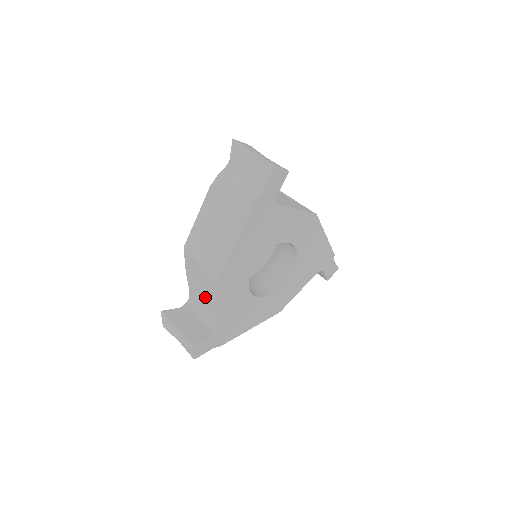
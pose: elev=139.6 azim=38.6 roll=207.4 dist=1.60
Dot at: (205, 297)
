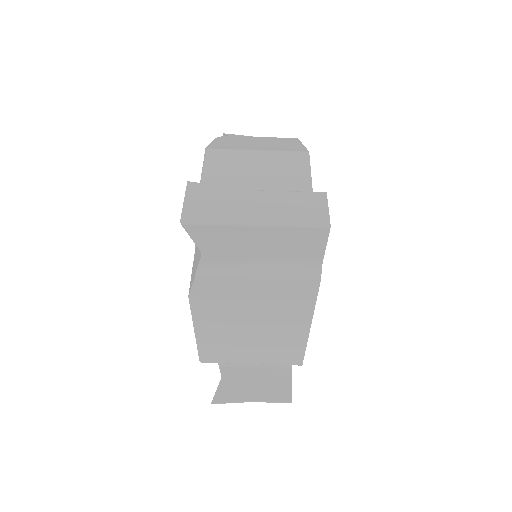
Dot at: occluded
